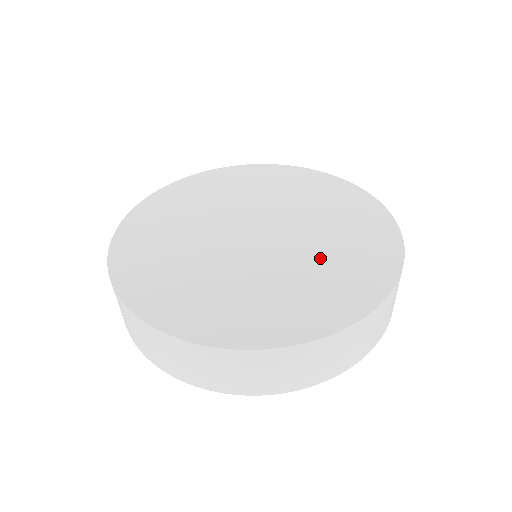
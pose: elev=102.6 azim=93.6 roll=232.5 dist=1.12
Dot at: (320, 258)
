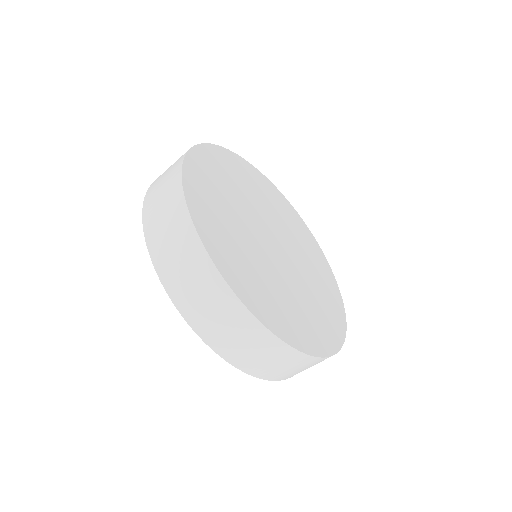
Dot at: (296, 297)
